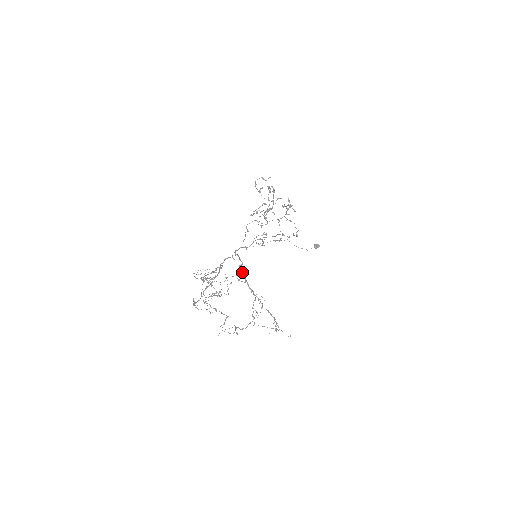
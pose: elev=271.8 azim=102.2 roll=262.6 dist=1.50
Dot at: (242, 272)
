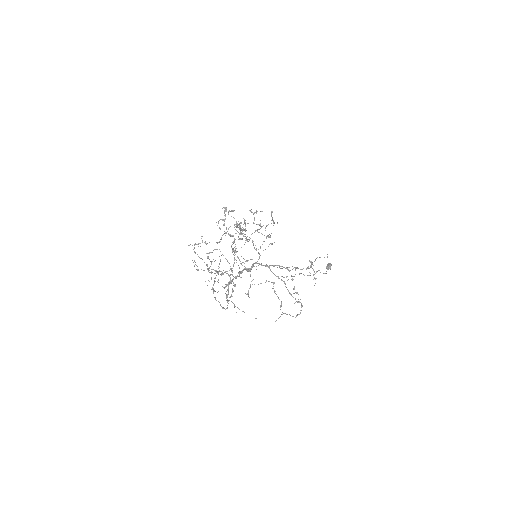
Dot at: (251, 267)
